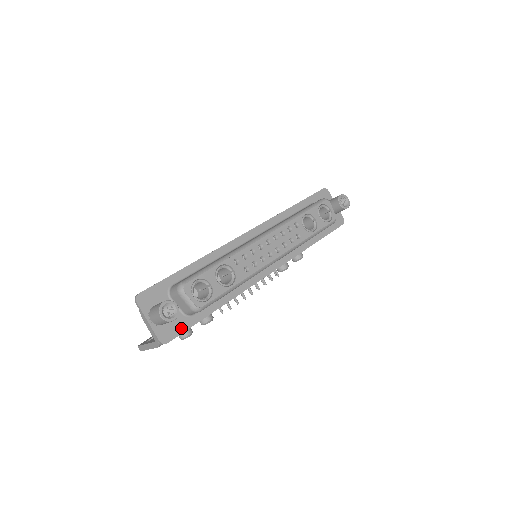
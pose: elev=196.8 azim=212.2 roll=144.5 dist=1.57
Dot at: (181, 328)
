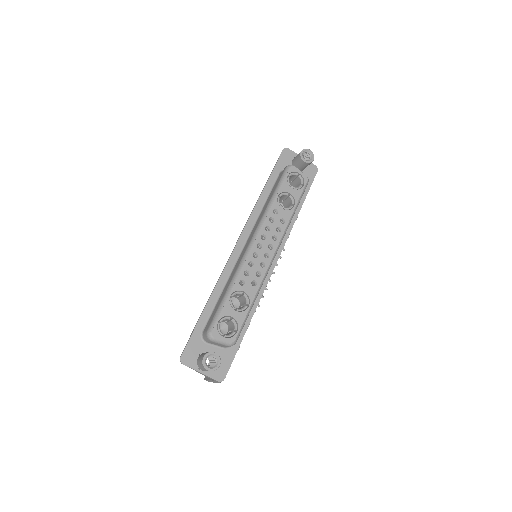
Dot at: (228, 360)
